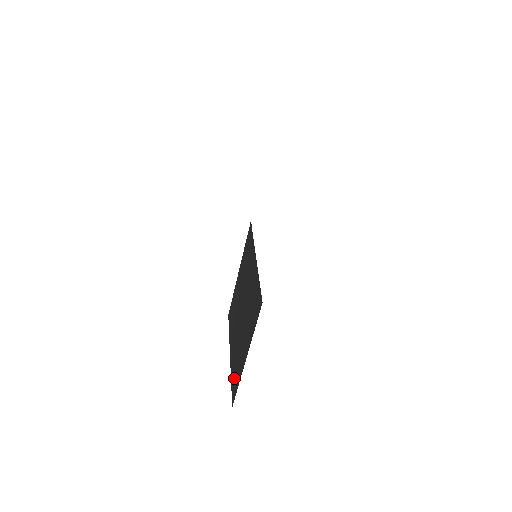
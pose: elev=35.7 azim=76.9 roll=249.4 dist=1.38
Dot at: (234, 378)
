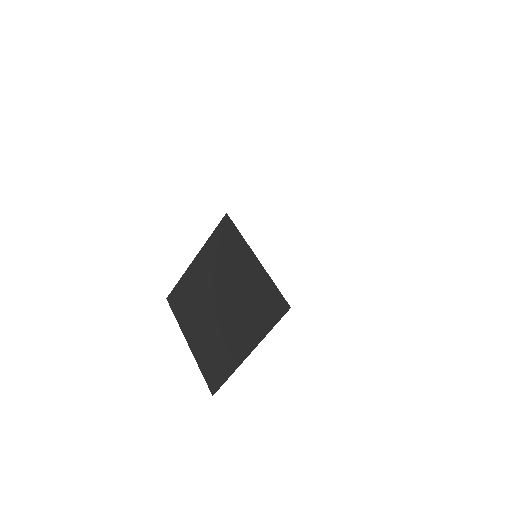
Dot at: (212, 368)
